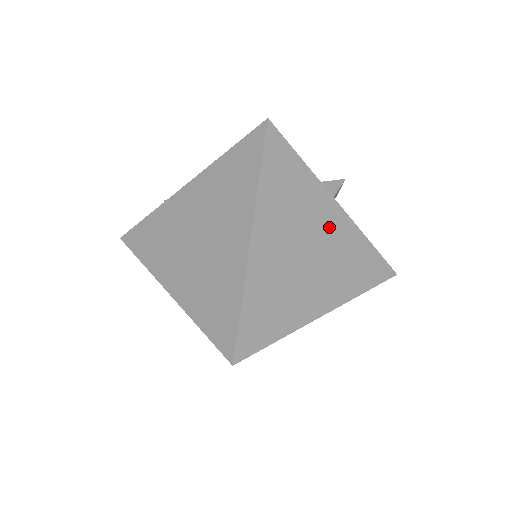
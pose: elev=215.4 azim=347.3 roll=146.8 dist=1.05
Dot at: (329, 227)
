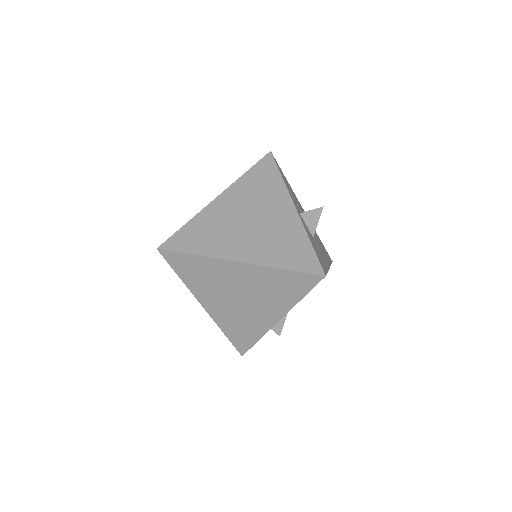
Dot at: (278, 216)
